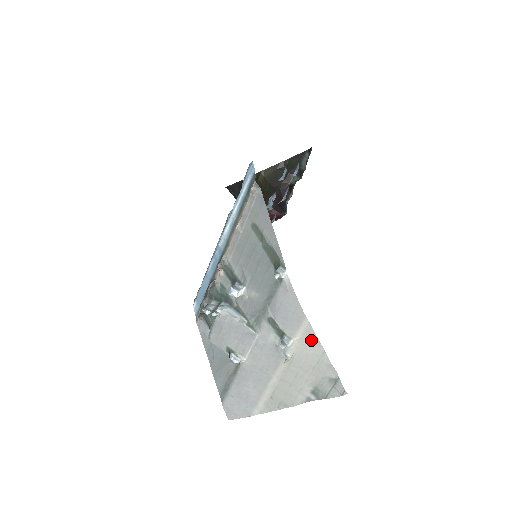
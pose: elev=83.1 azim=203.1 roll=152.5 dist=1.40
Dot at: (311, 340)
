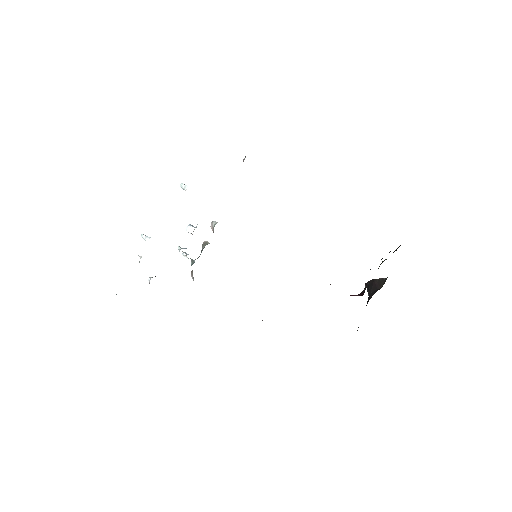
Dot at: occluded
